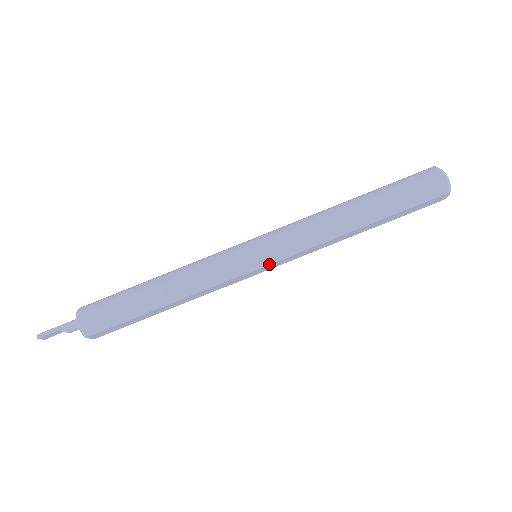
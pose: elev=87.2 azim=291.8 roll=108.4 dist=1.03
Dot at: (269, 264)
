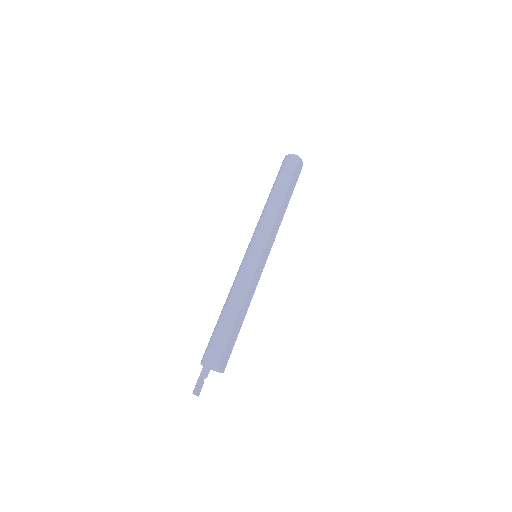
Dot at: (264, 249)
